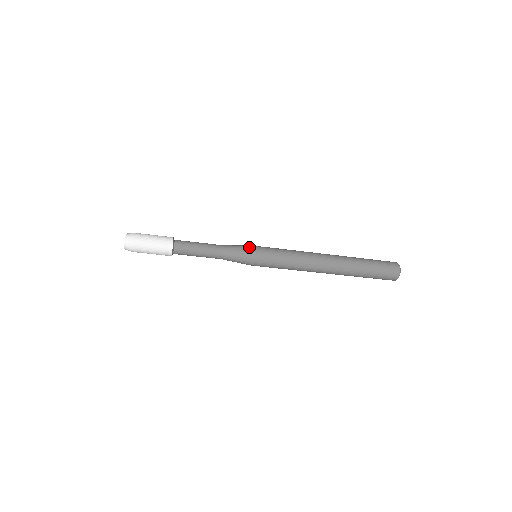
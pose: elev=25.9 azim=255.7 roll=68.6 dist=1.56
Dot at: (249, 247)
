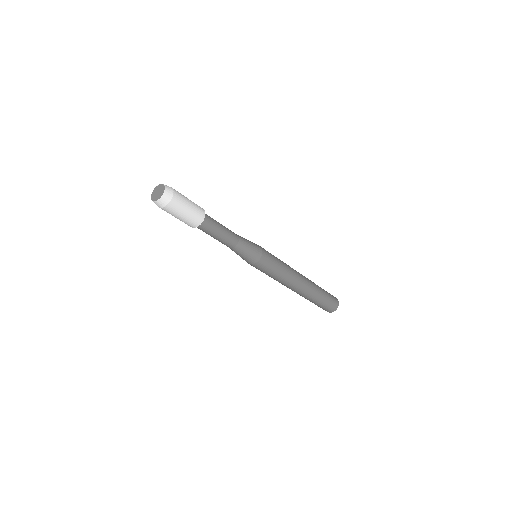
Dot at: (258, 247)
